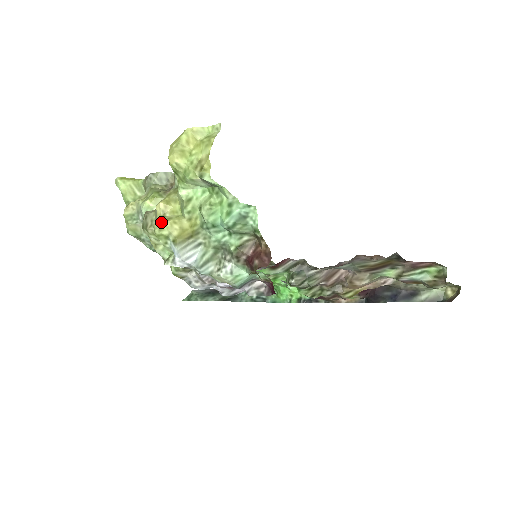
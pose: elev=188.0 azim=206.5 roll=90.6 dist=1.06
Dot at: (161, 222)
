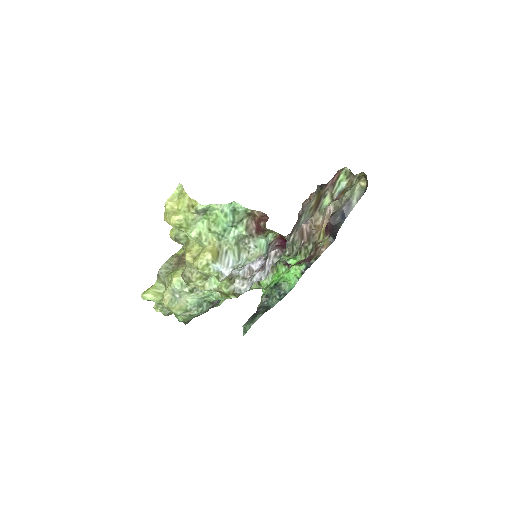
Dot at: (197, 260)
